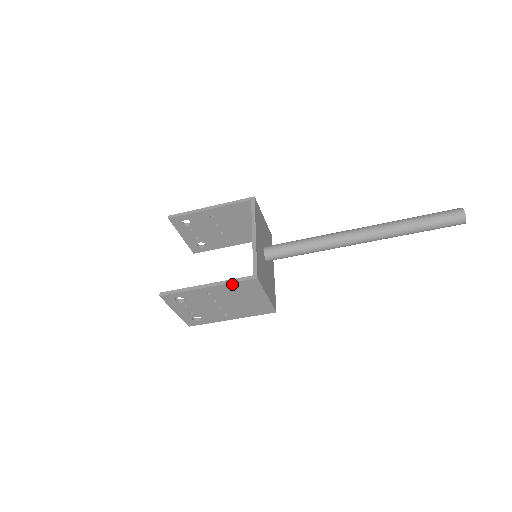
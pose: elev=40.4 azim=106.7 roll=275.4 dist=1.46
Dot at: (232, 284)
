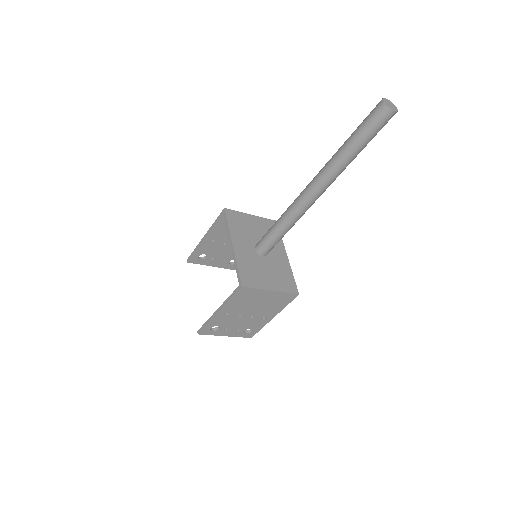
Dot at: (231, 300)
